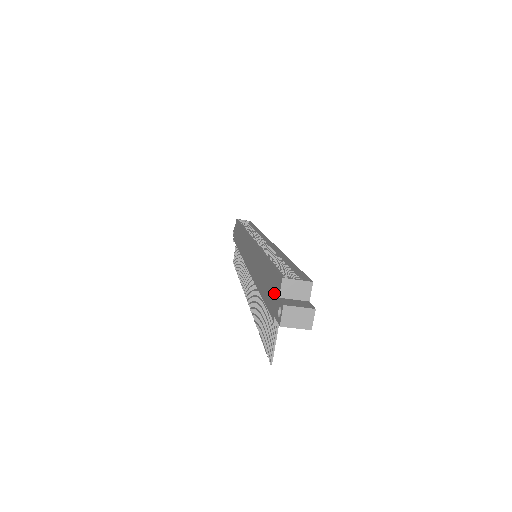
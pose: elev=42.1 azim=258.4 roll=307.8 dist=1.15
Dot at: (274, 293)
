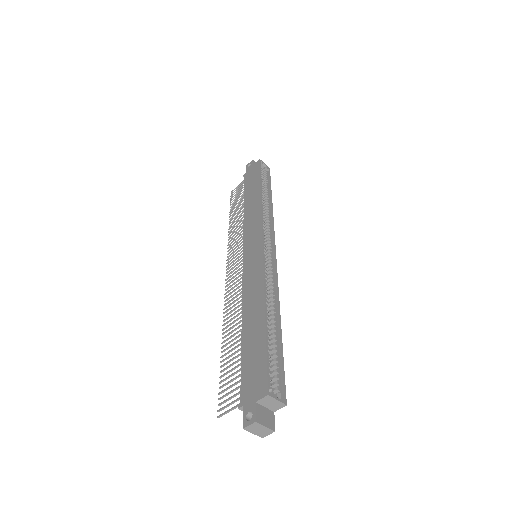
Dot at: (254, 384)
